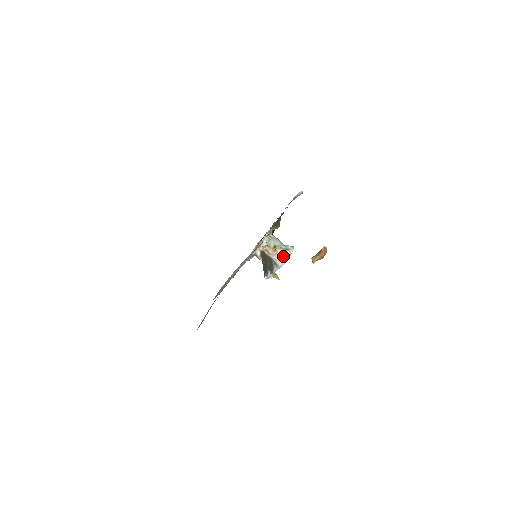
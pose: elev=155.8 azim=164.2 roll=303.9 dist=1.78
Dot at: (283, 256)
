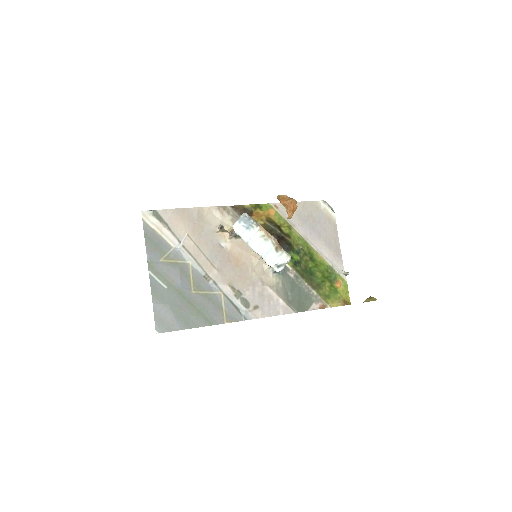
Dot at: occluded
